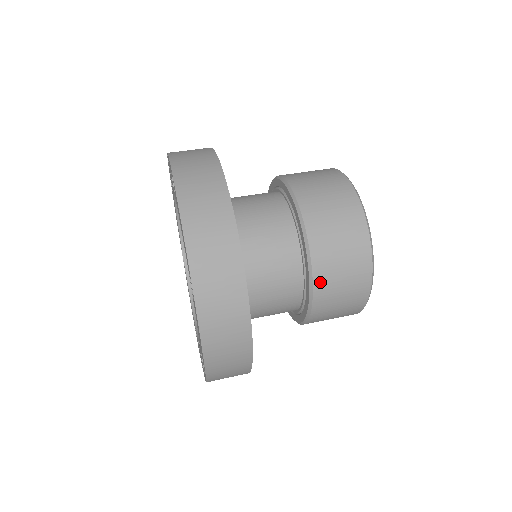
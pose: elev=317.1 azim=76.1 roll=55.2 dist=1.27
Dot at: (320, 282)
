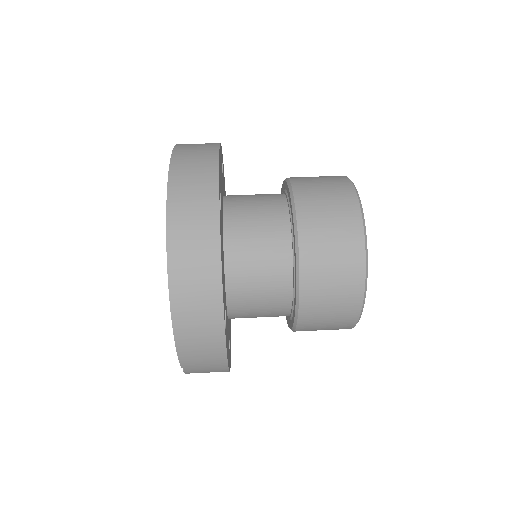
Dot at: (306, 233)
